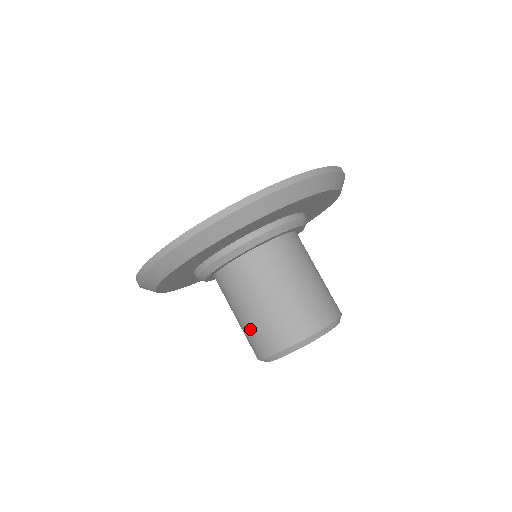
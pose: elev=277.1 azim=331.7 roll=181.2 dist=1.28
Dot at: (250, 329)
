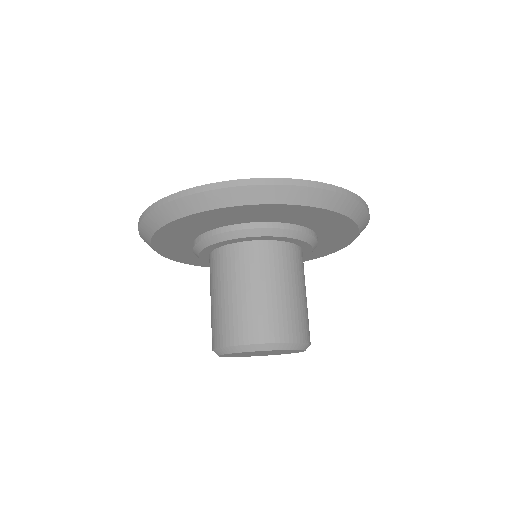
Dot at: (239, 310)
